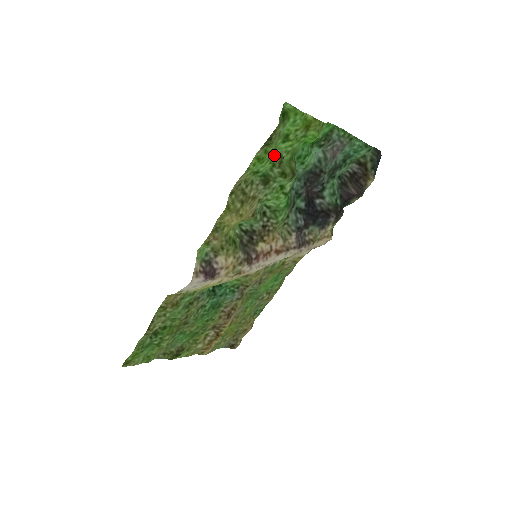
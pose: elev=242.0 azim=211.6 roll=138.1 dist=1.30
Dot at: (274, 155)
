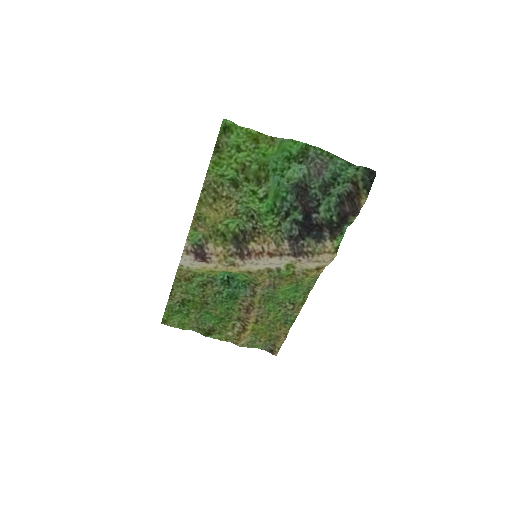
Dot at: (233, 162)
